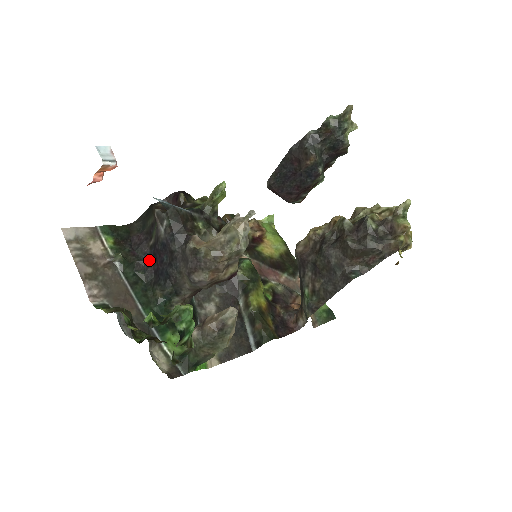
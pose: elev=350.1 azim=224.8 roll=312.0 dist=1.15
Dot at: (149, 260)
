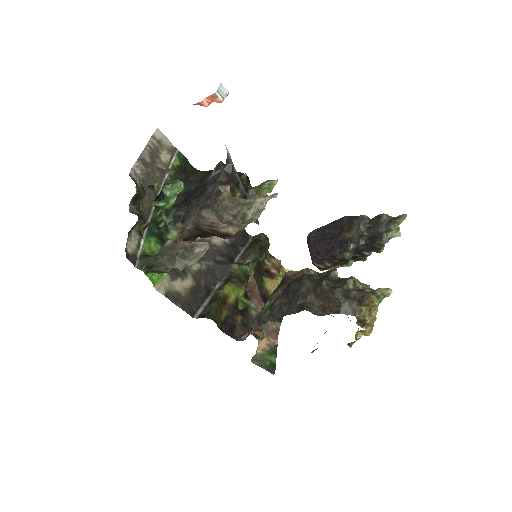
Dot at: (187, 193)
